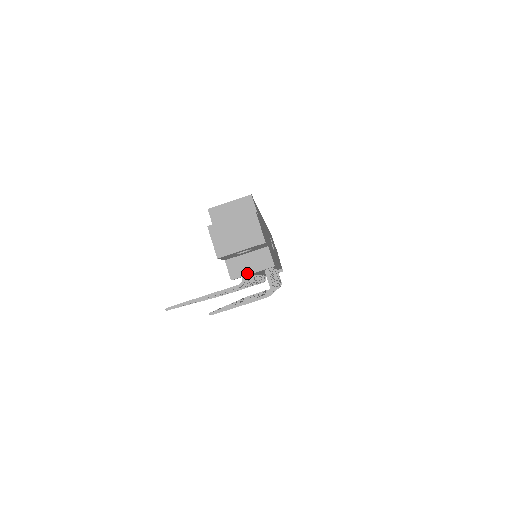
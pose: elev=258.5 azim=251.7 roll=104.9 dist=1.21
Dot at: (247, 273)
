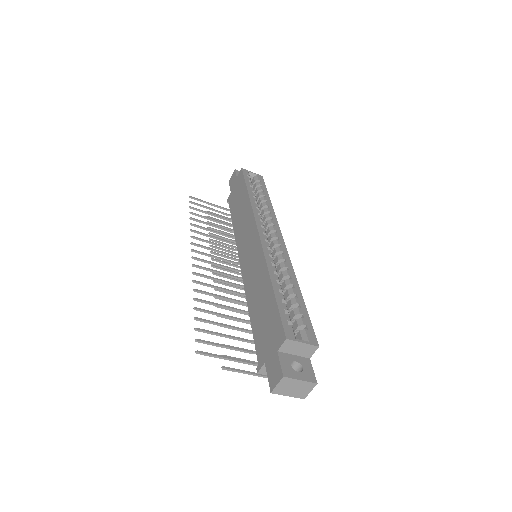
Dot at: occluded
